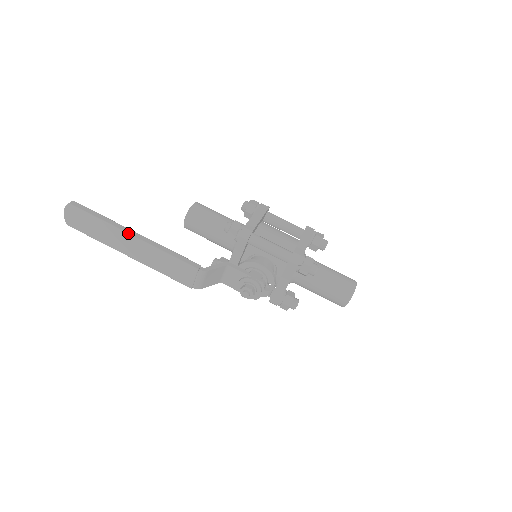
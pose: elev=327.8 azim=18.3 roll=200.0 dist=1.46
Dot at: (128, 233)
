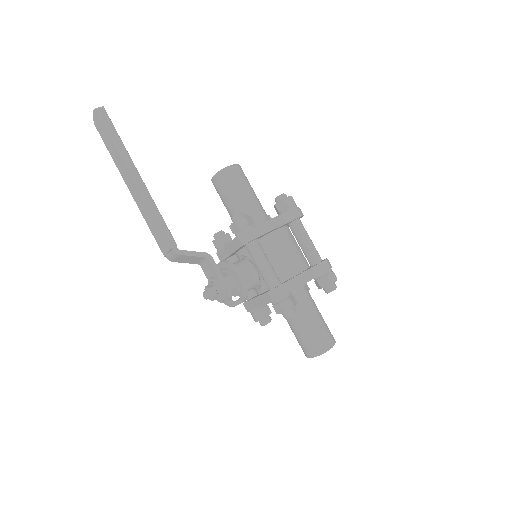
Dot at: (131, 172)
